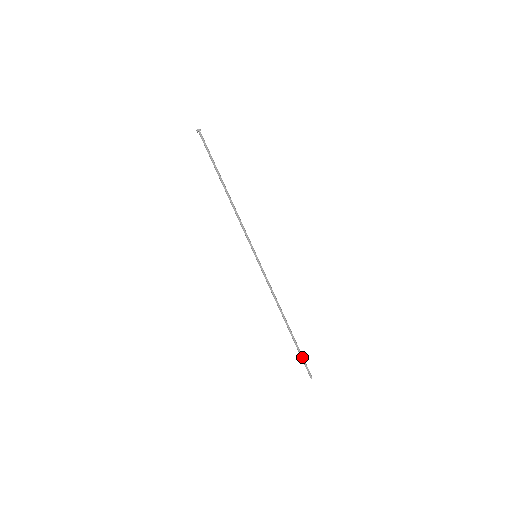
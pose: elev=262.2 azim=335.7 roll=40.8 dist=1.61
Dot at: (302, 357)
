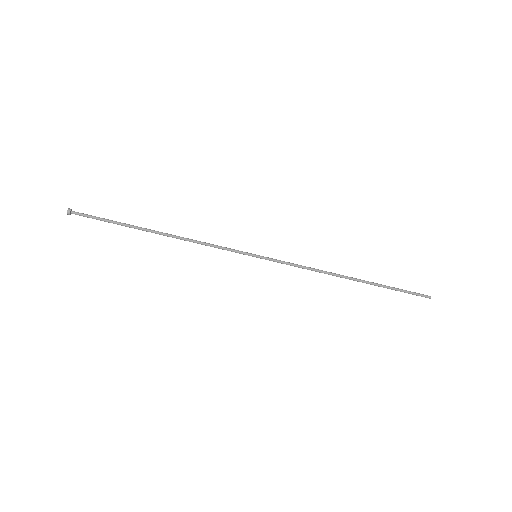
Dot at: (401, 291)
